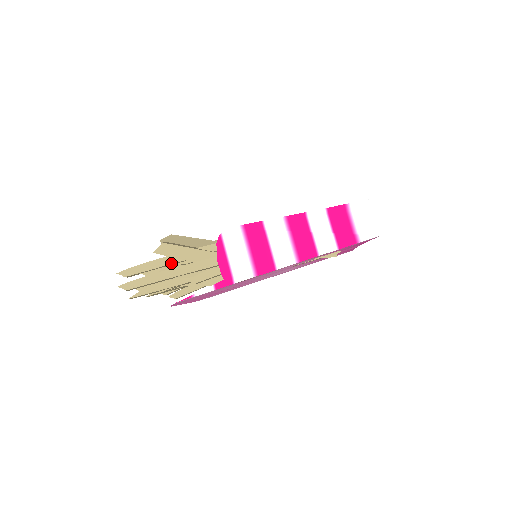
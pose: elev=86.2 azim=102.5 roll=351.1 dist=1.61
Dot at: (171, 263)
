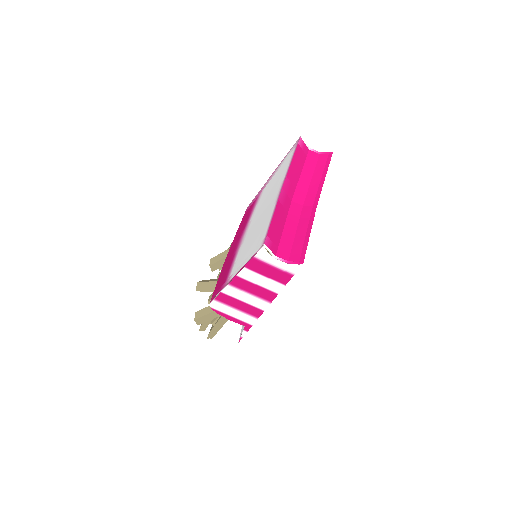
Dot at: occluded
